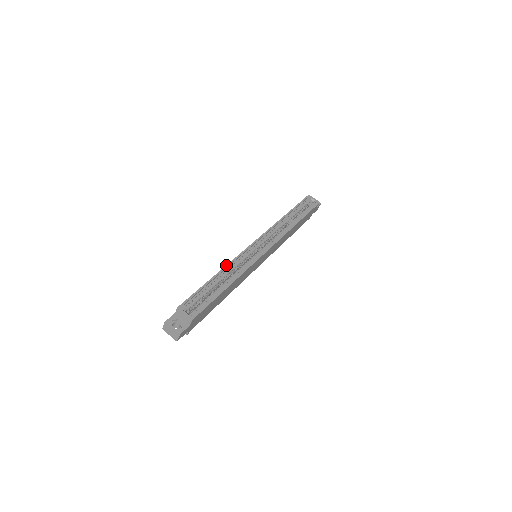
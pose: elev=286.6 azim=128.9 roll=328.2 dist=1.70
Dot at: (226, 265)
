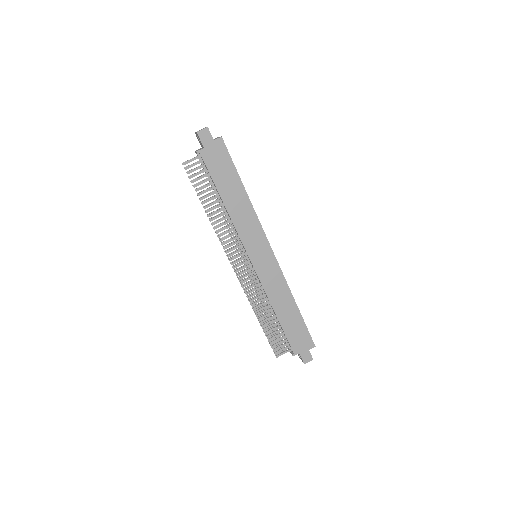
Dot at: occluded
